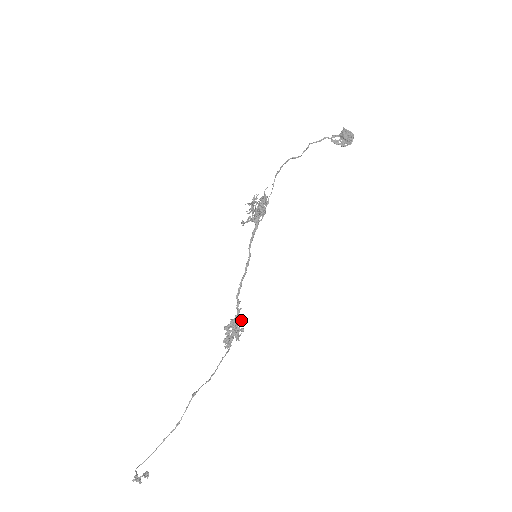
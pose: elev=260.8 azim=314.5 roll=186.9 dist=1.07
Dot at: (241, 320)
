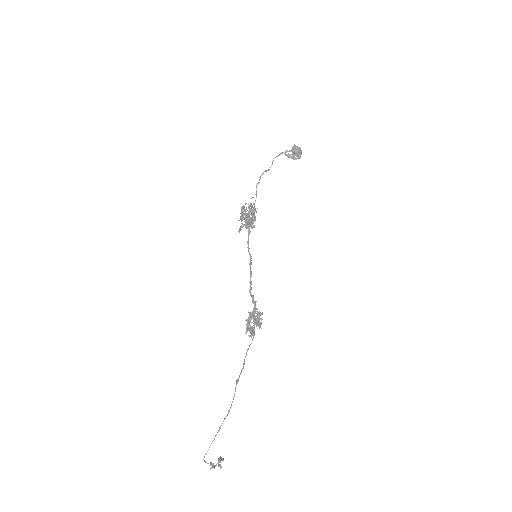
Dot at: (259, 311)
